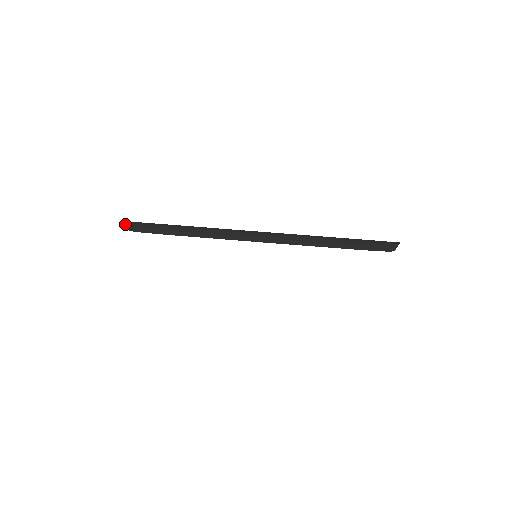
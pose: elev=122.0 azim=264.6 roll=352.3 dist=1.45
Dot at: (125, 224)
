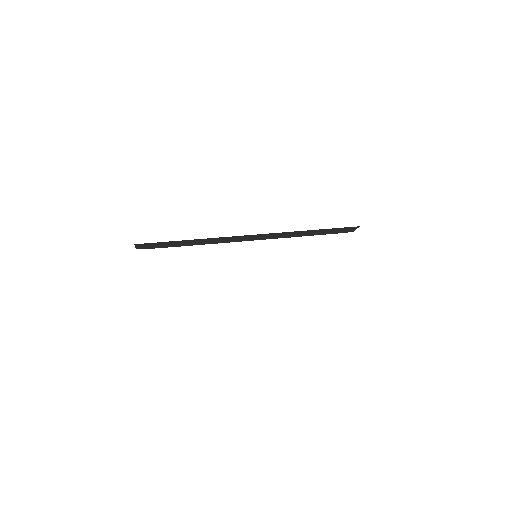
Dot at: (136, 245)
